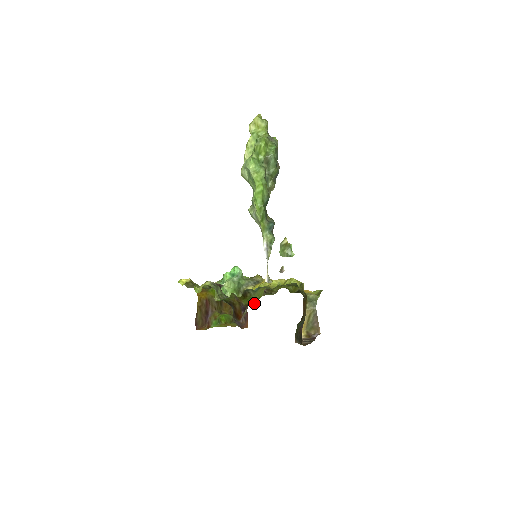
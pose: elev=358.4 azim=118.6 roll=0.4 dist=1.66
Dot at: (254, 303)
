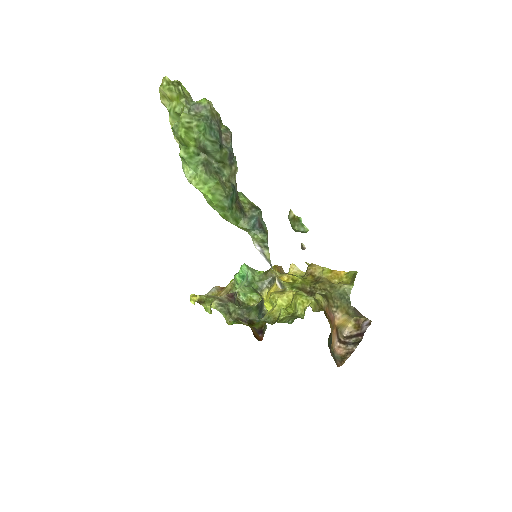
Dot at: occluded
